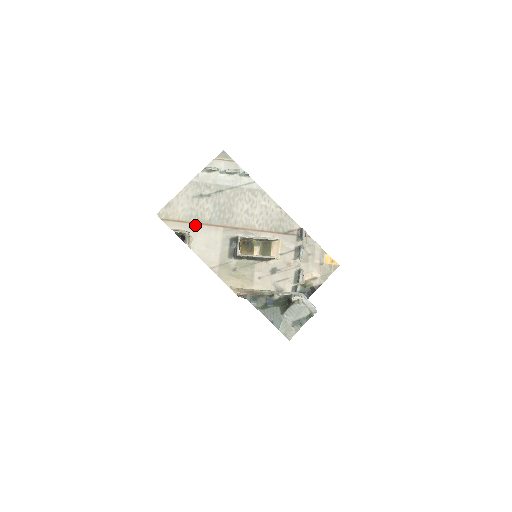
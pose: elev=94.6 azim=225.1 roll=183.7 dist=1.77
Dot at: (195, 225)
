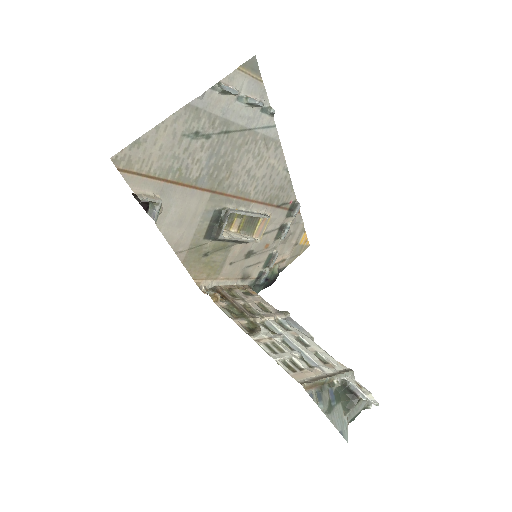
Dot at: (172, 186)
